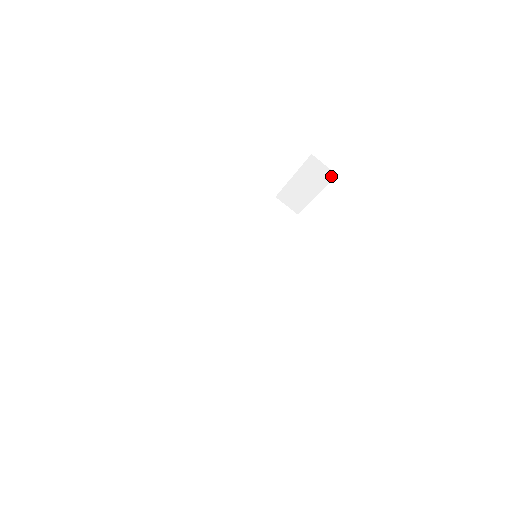
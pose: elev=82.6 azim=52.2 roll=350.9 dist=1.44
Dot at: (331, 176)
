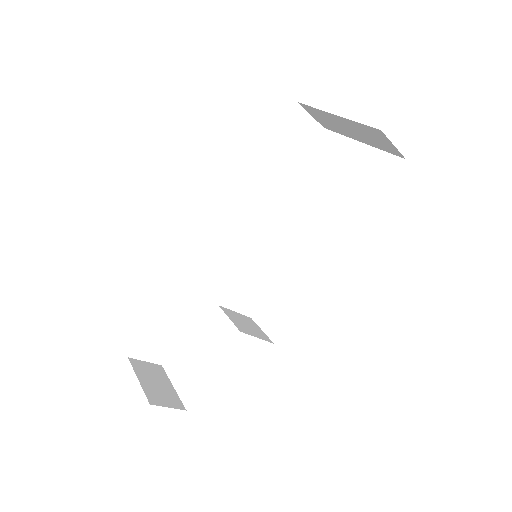
Dot at: (396, 153)
